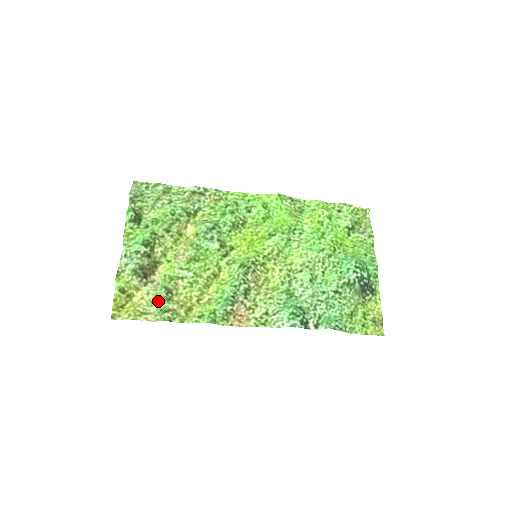
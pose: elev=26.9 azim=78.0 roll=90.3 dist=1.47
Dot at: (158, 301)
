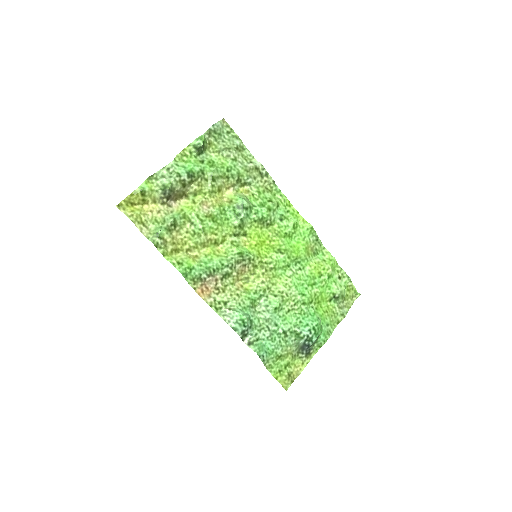
Dot at: (161, 224)
